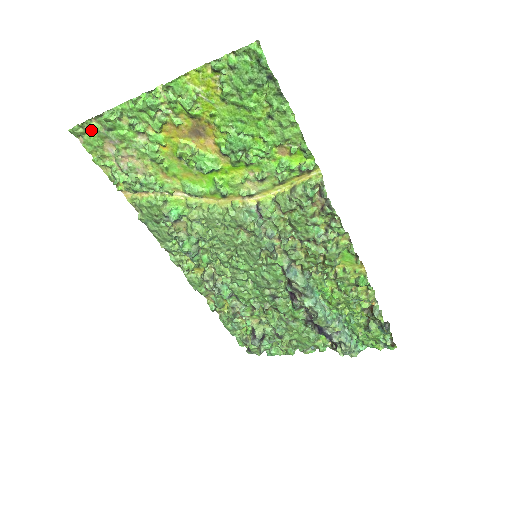
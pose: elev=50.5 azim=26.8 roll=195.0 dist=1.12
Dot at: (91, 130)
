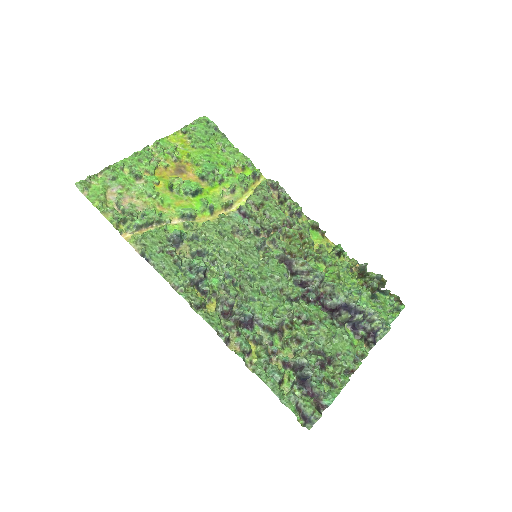
Dot at: (95, 184)
